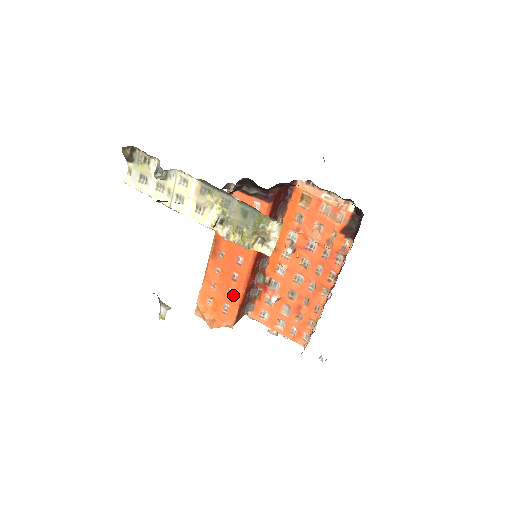
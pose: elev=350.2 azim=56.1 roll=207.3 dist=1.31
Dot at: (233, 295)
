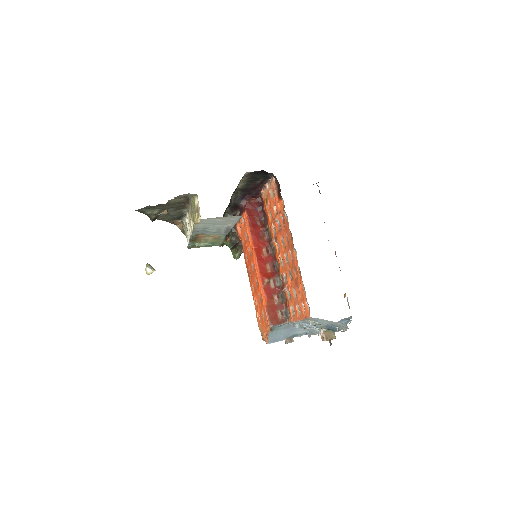
Dot at: (261, 299)
